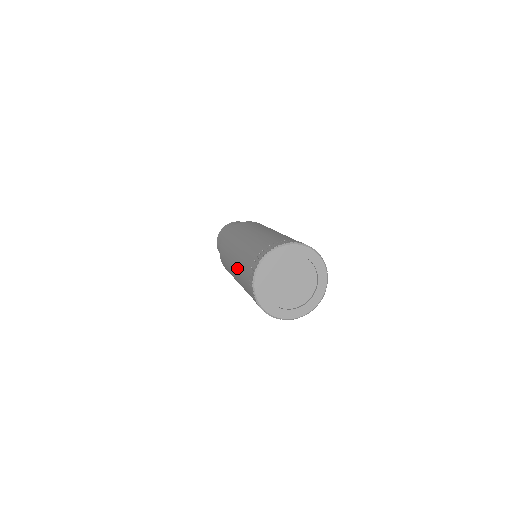
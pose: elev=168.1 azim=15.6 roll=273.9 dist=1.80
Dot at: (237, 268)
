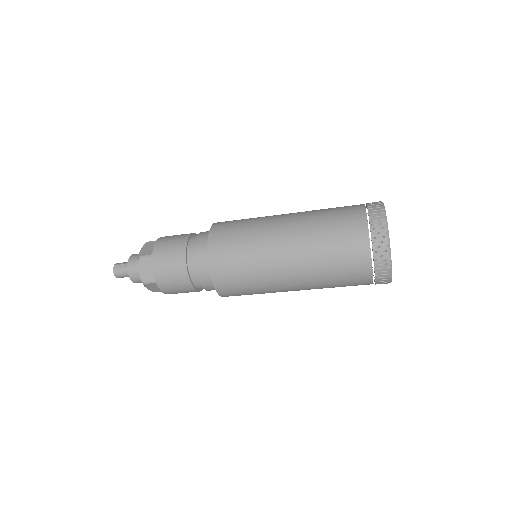
Dot at: (317, 270)
